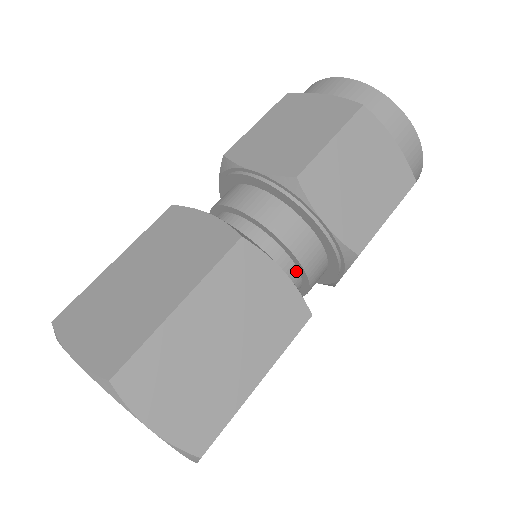
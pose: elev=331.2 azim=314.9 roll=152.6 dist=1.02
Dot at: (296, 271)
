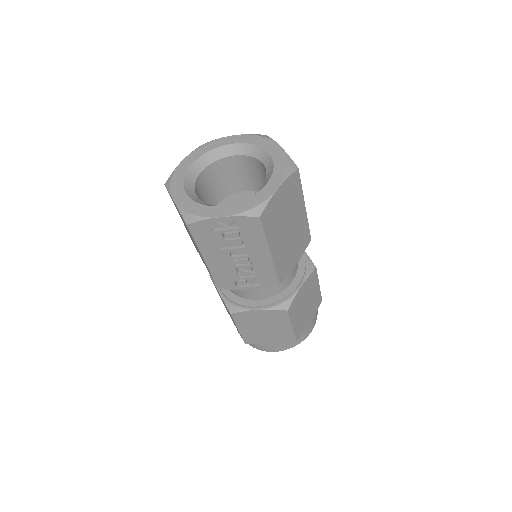
Dot at: occluded
